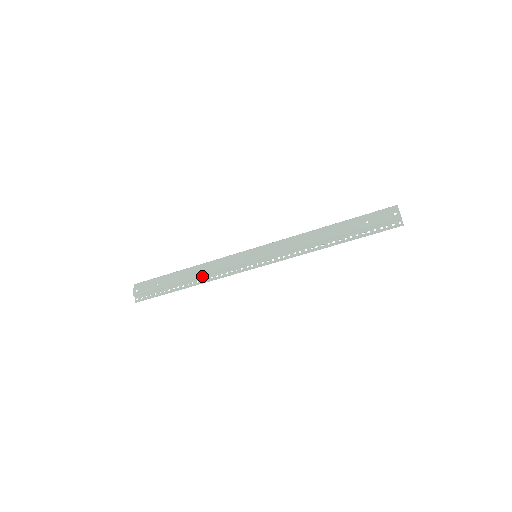
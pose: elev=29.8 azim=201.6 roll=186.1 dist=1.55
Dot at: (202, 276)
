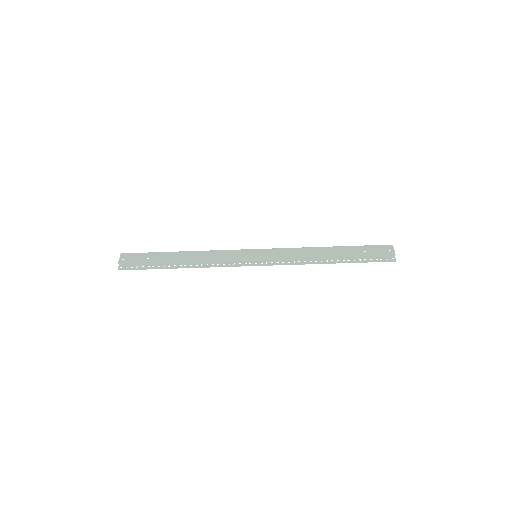
Dot at: (198, 261)
